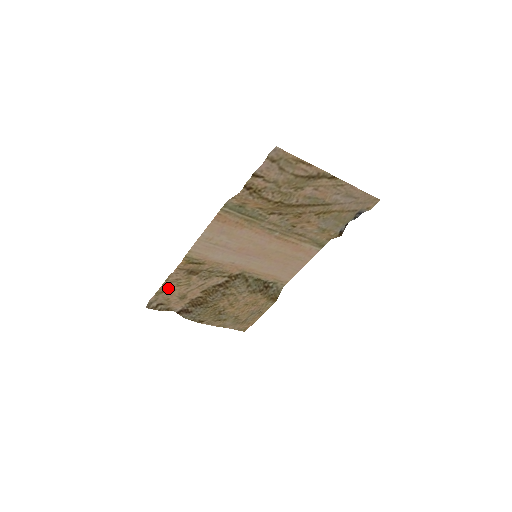
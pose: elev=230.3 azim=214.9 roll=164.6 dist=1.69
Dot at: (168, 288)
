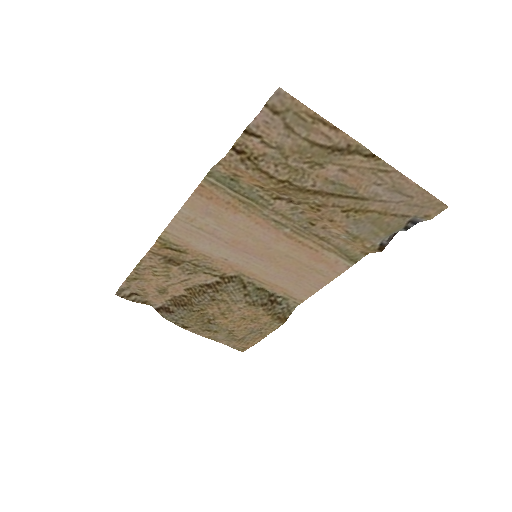
Dot at: (142, 275)
